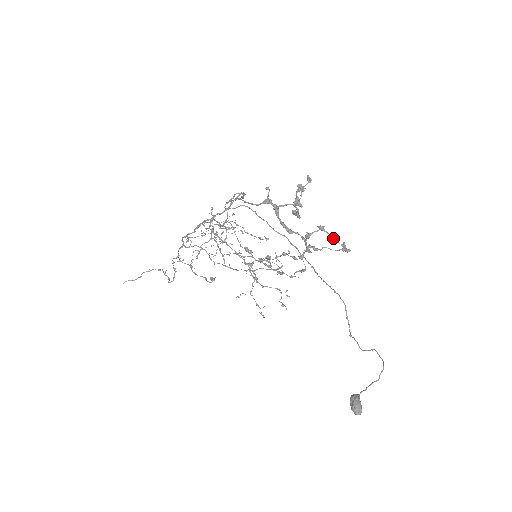
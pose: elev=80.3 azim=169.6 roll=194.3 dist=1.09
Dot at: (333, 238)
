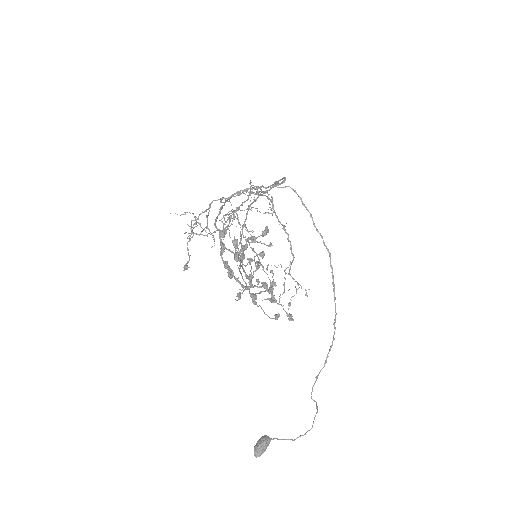
Dot at: (275, 301)
